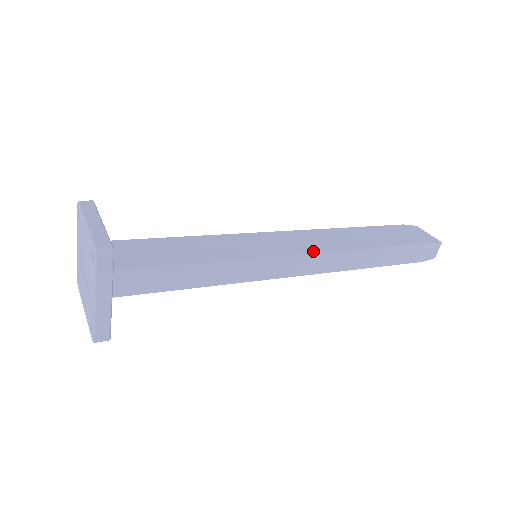
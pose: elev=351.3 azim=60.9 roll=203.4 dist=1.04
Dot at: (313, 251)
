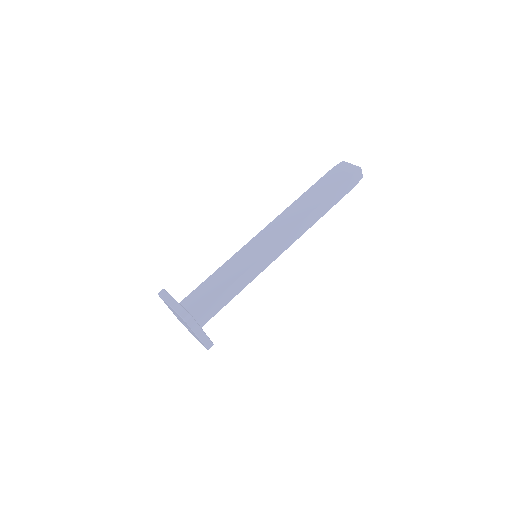
Dot at: (284, 235)
